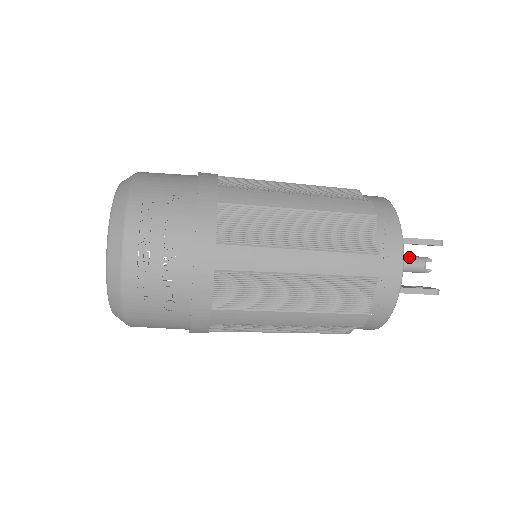
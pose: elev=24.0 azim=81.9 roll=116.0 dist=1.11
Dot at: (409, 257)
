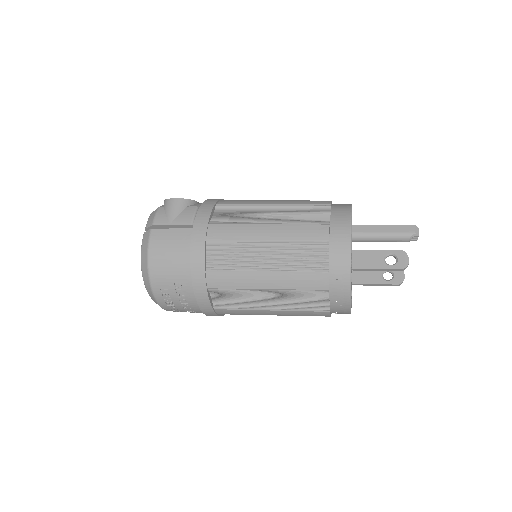
Dot at: (395, 236)
